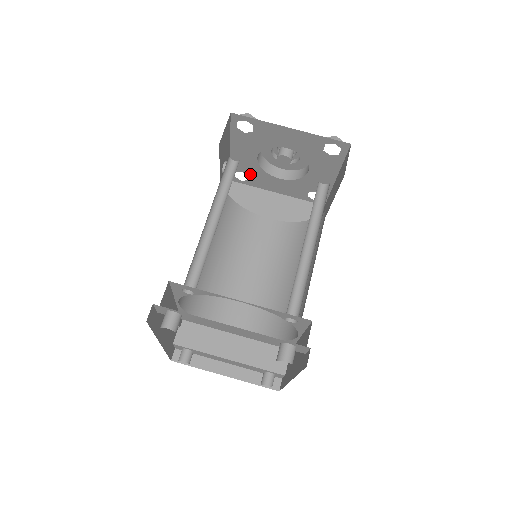
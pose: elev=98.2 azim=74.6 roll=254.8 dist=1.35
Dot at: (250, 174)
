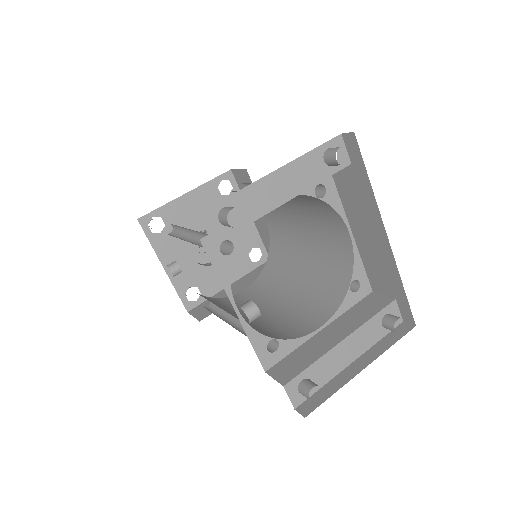
Dot at: (197, 283)
